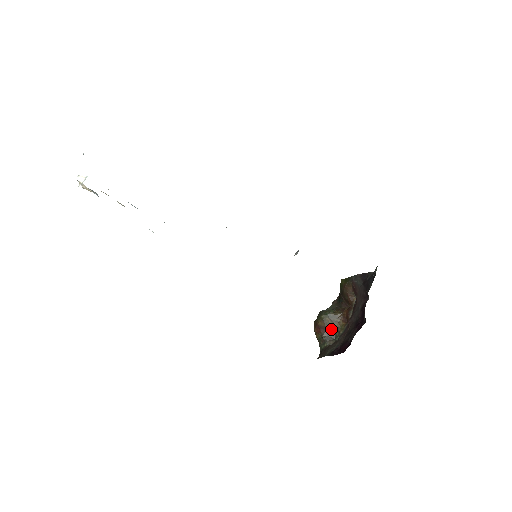
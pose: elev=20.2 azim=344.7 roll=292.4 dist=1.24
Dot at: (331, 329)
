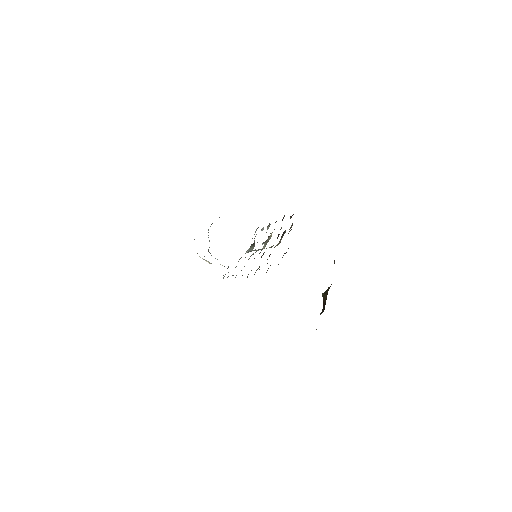
Dot at: (325, 302)
